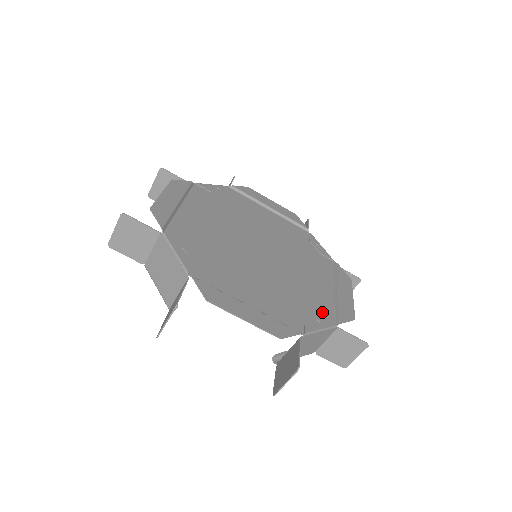
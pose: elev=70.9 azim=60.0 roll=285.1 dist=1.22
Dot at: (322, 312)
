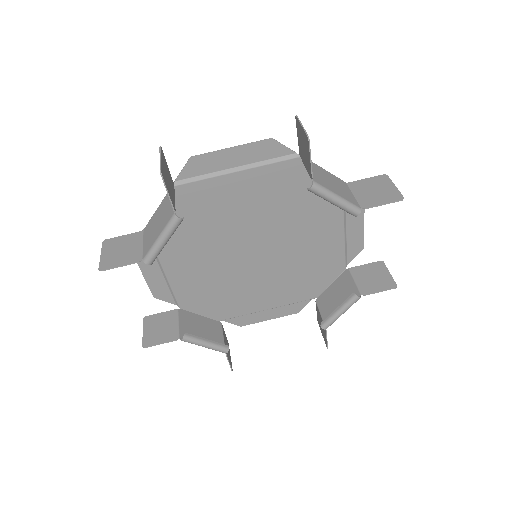
Dot at: occluded
